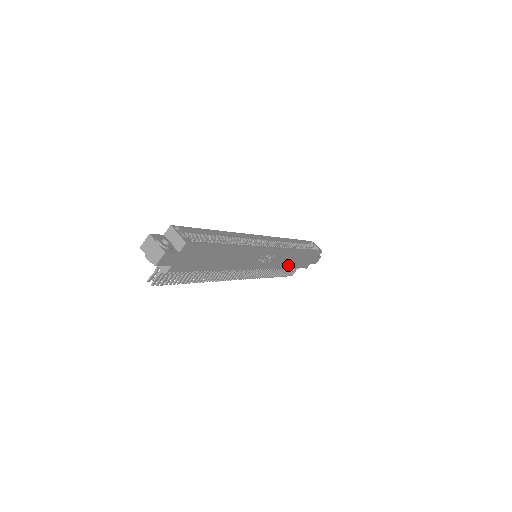
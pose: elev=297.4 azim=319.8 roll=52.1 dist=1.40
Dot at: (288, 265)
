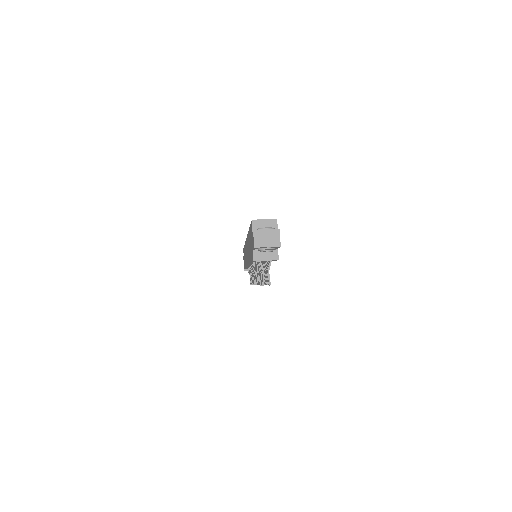
Dot at: occluded
